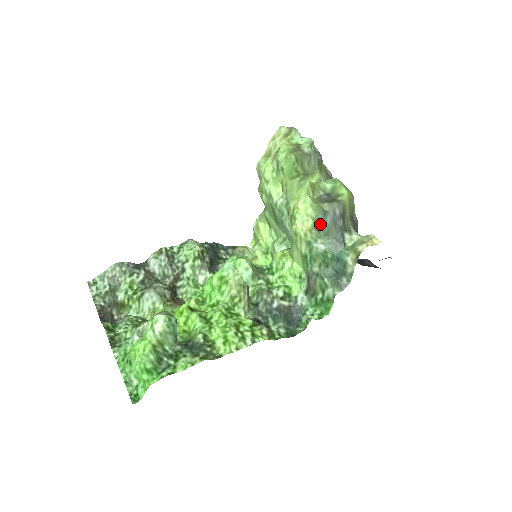
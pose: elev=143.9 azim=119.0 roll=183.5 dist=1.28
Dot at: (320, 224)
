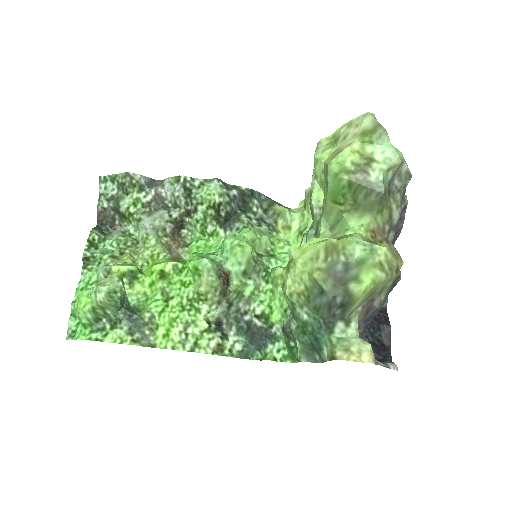
Dot at: (313, 296)
